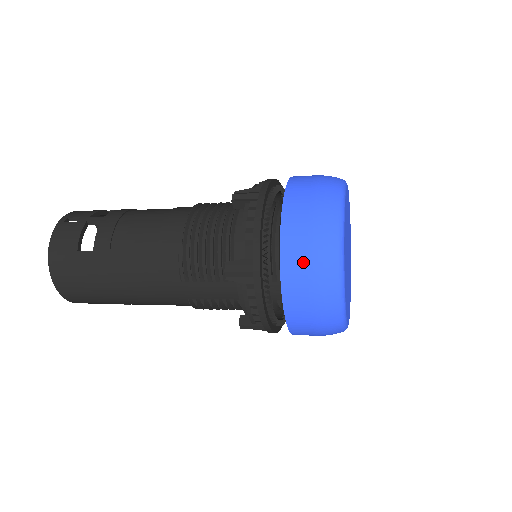
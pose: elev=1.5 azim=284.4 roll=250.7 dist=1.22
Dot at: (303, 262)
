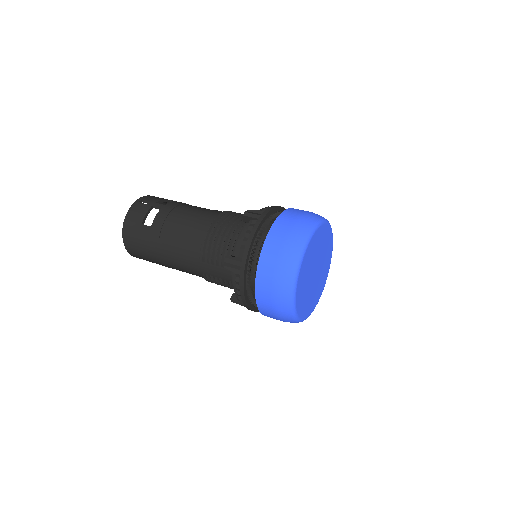
Dot at: (271, 269)
